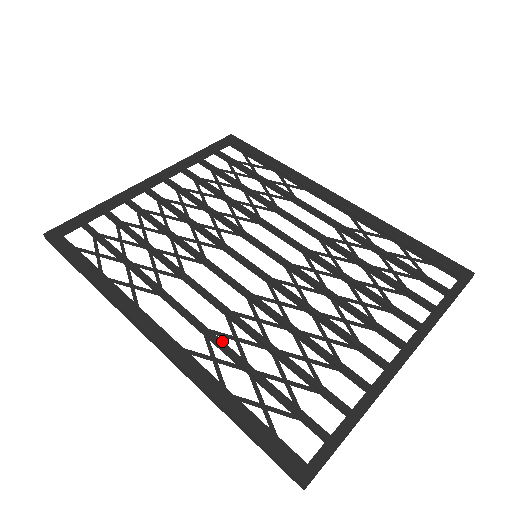
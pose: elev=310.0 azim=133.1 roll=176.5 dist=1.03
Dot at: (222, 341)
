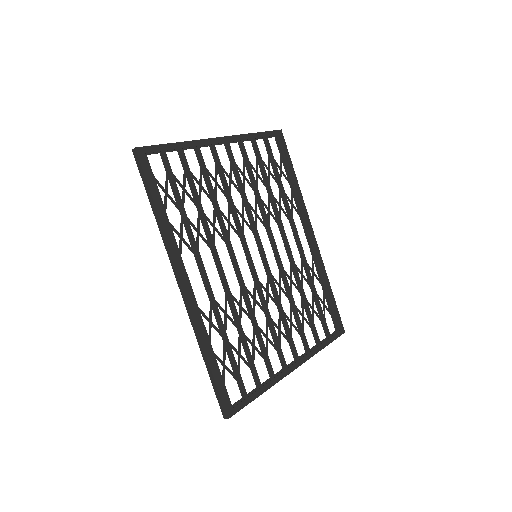
Dot at: (219, 312)
